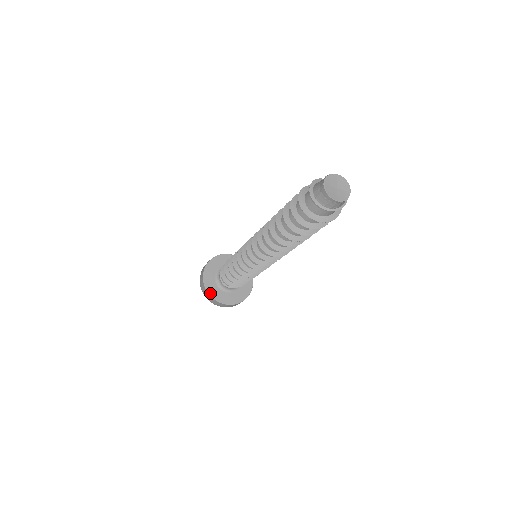
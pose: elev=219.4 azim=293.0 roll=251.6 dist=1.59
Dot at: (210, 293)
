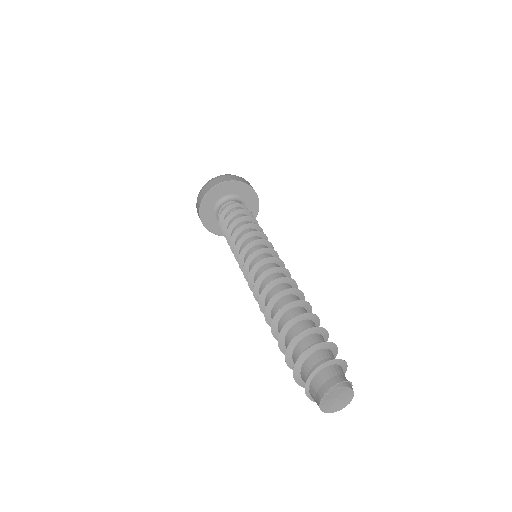
Dot at: (204, 223)
